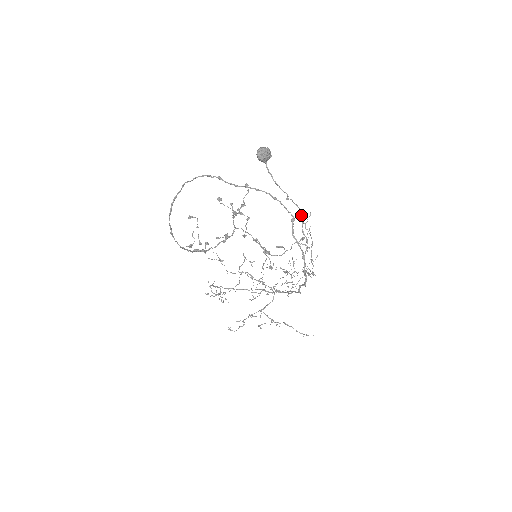
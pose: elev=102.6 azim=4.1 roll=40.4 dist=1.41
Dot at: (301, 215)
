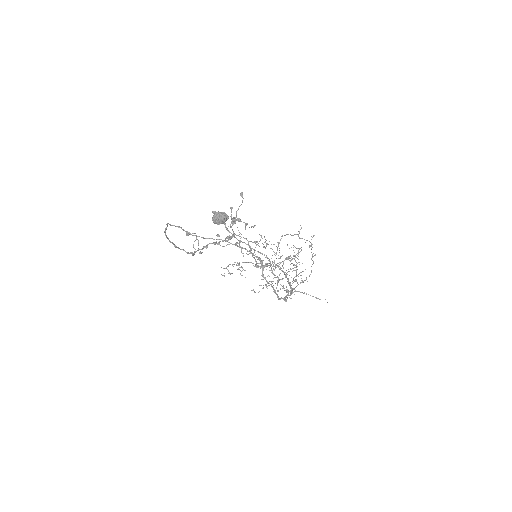
Dot at: occluded
